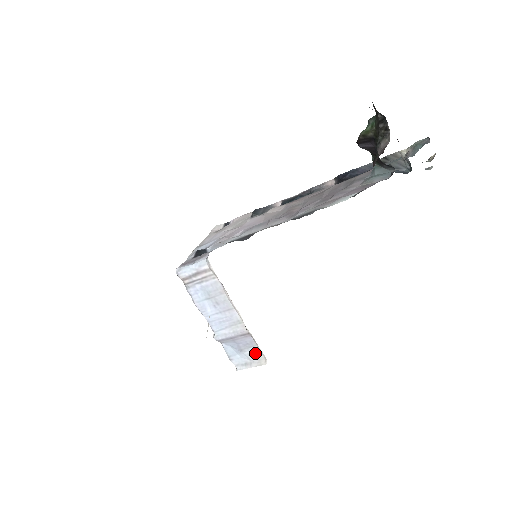
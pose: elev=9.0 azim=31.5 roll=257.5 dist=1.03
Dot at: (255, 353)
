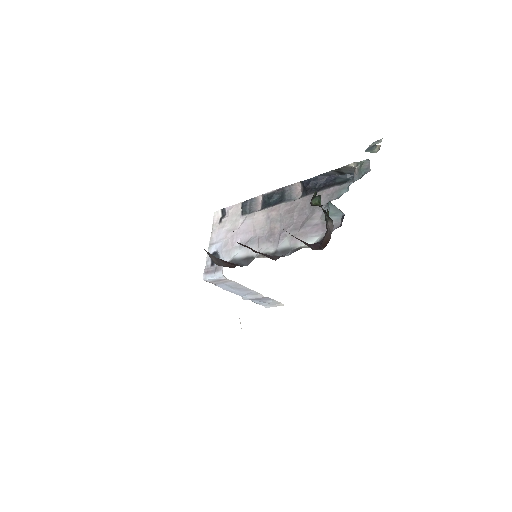
Dot at: (274, 302)
